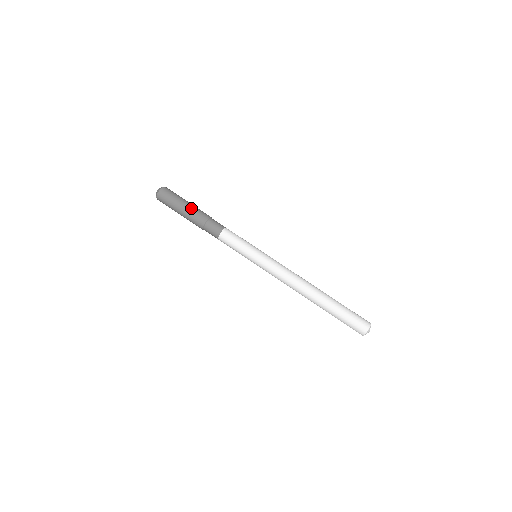
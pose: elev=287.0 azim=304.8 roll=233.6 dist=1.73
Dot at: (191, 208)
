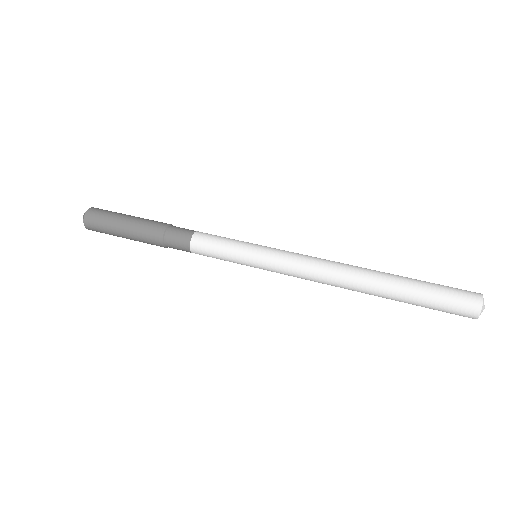
Dot at: occluded
